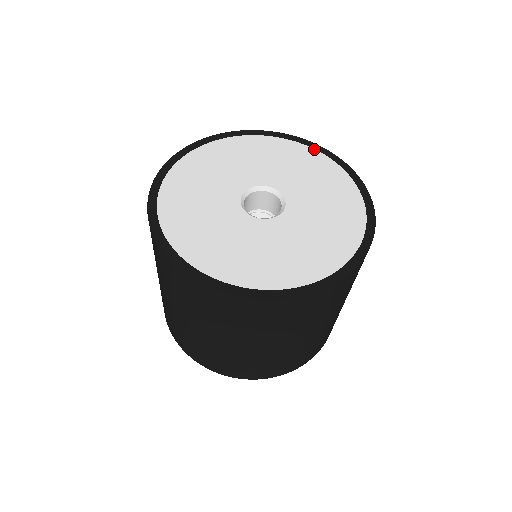
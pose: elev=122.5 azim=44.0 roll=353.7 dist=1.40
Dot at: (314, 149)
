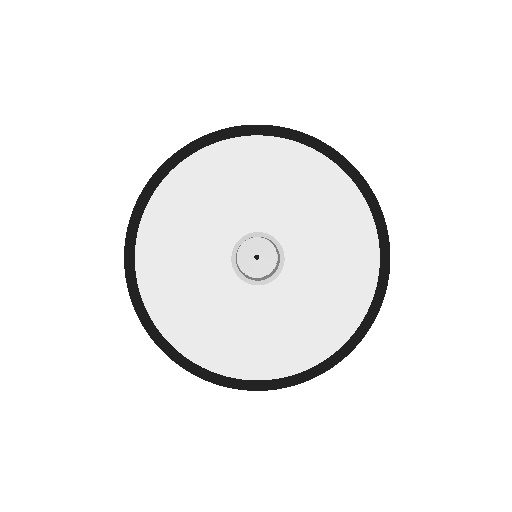
Dot at: (231, 139)
